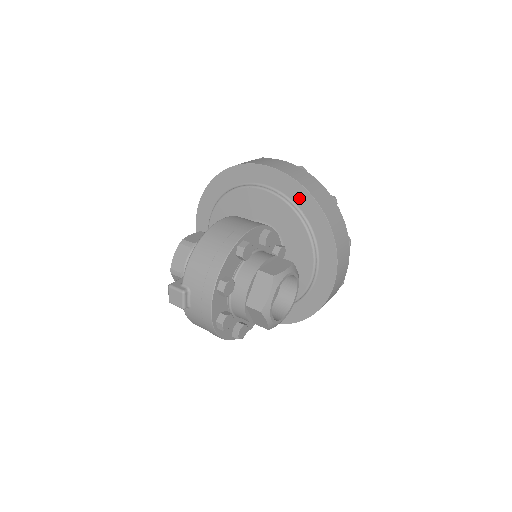
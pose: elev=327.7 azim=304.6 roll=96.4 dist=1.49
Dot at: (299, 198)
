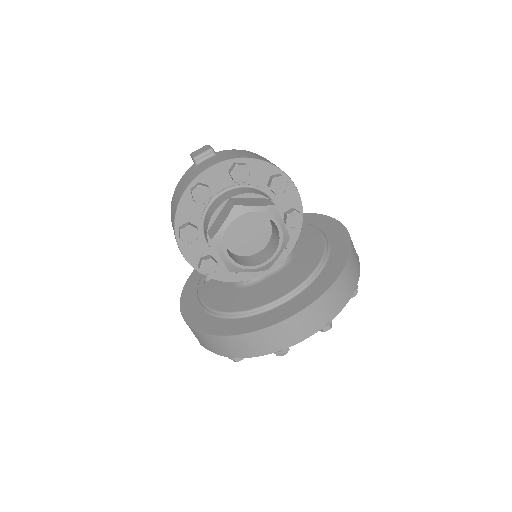
Dot at: (338, 250)
